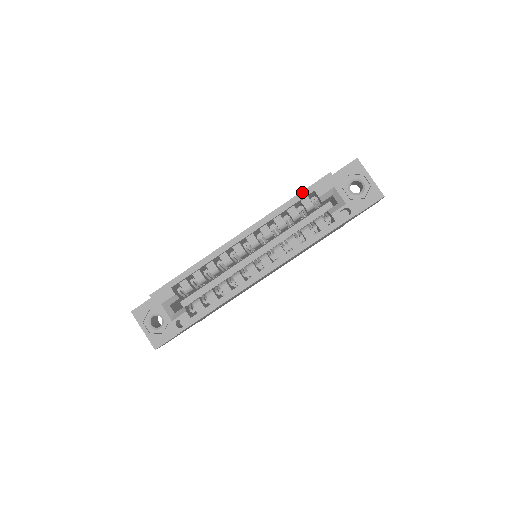
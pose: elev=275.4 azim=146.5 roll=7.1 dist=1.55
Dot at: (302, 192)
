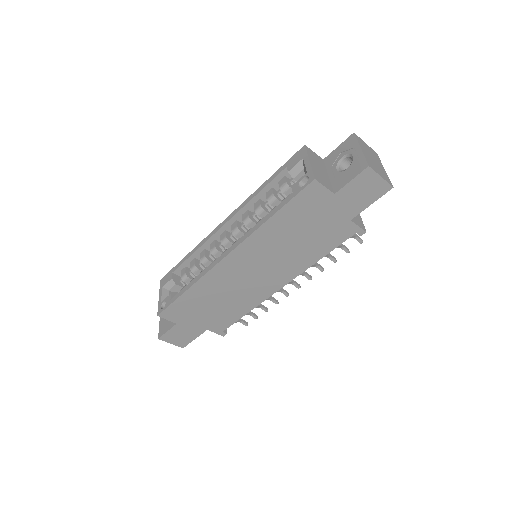
Dot at: (277, 171)
